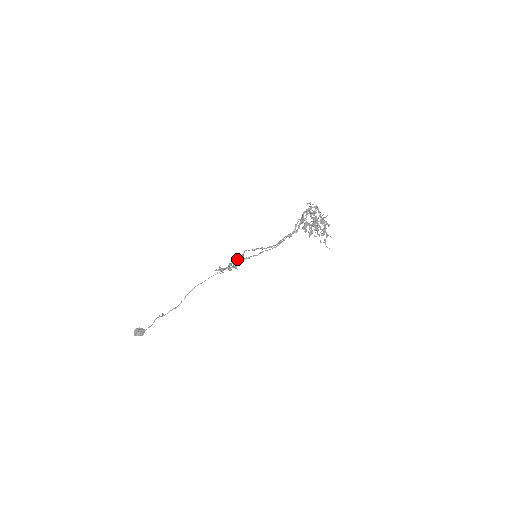
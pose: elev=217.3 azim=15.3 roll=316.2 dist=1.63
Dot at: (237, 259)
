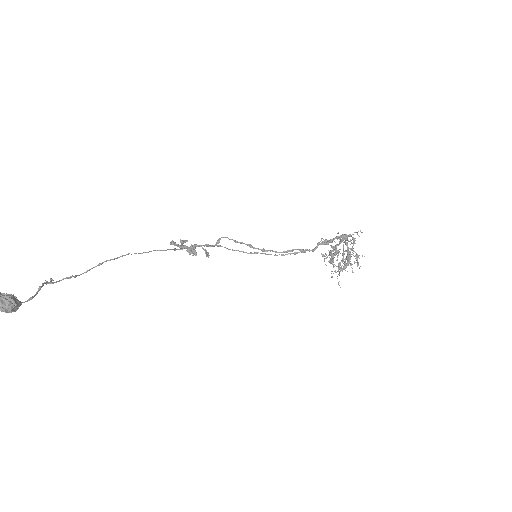
Dot at: (220, 245)
